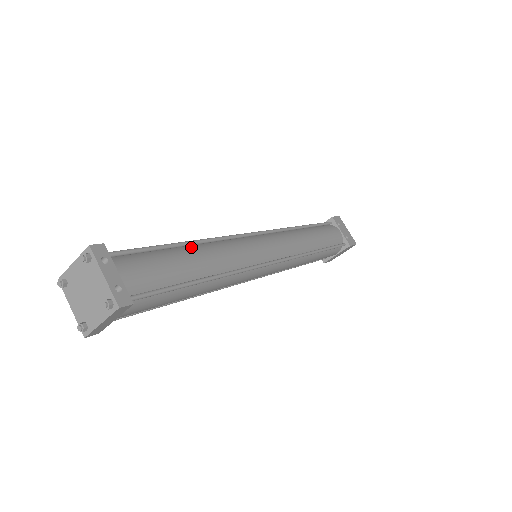
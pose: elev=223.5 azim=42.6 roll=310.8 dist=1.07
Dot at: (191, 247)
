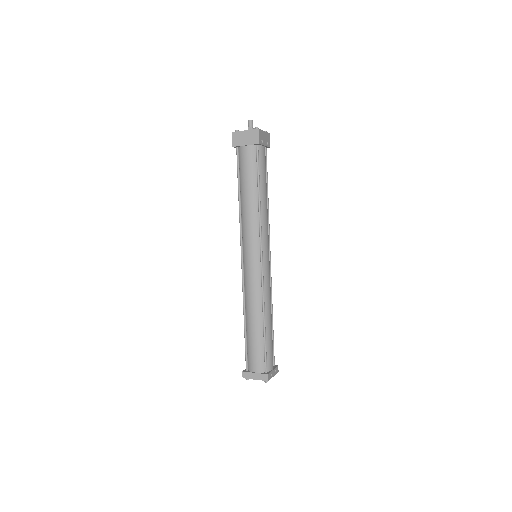
Dot at: (265, 322)
